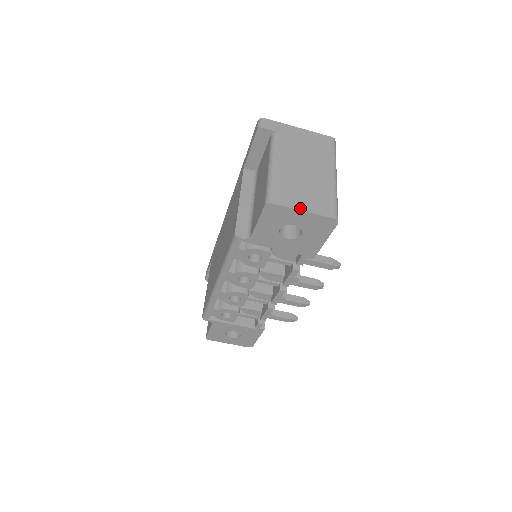
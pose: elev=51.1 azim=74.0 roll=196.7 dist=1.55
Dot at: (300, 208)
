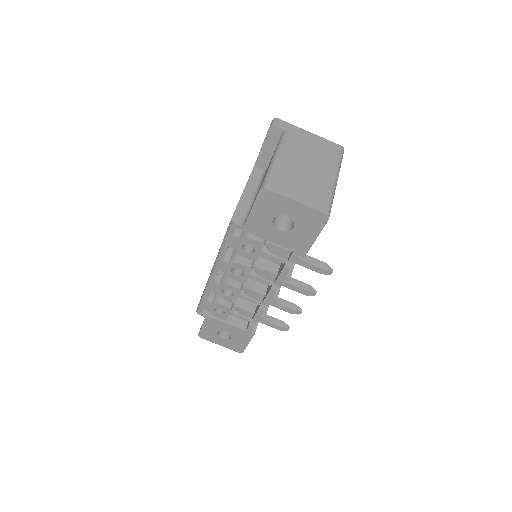
Dot at: (293, 198)
